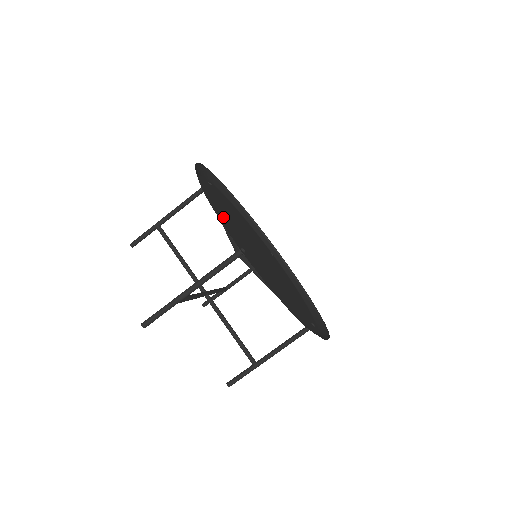
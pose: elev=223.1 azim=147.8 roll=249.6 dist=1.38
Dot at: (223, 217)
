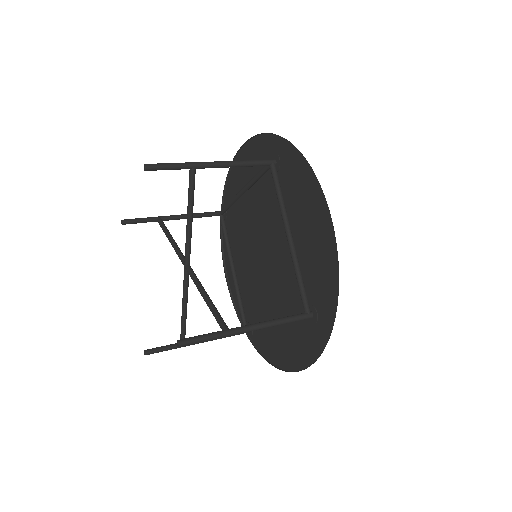
Dot at: occluded
